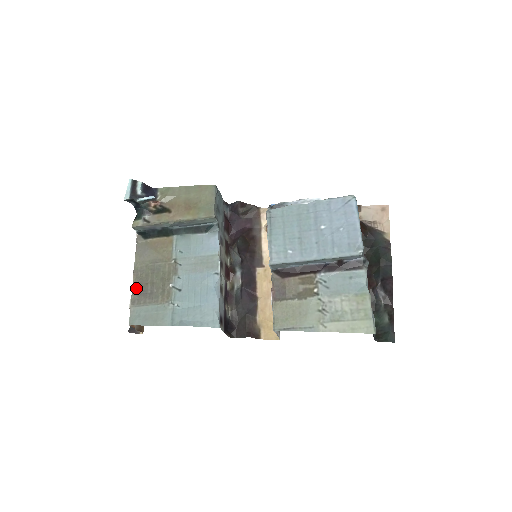
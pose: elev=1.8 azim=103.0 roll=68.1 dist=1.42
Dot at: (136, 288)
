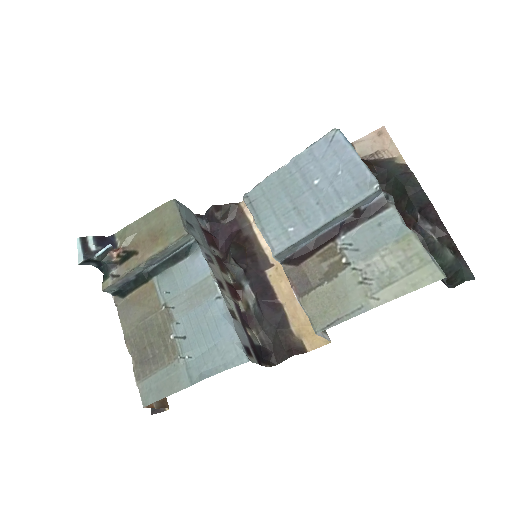
Dot at: (135, 359)
